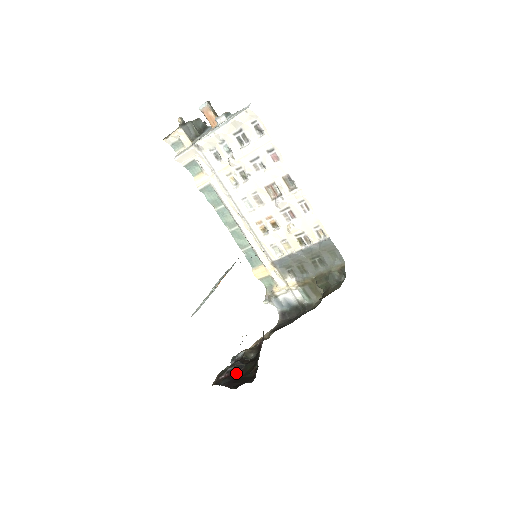
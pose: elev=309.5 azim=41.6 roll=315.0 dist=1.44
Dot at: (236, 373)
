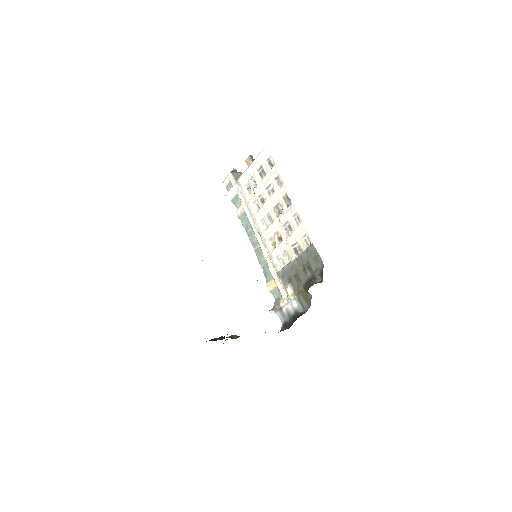
Dot at: (213, 340)
